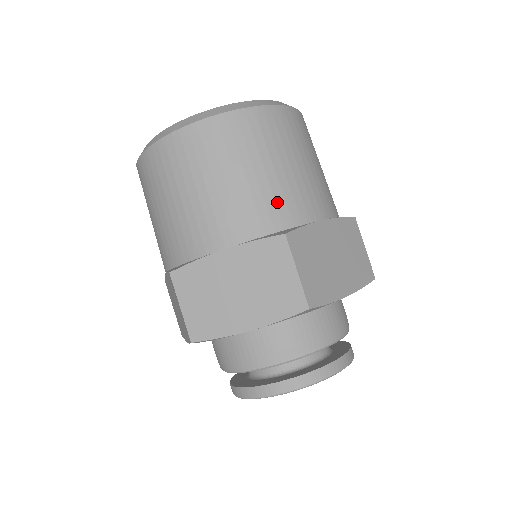
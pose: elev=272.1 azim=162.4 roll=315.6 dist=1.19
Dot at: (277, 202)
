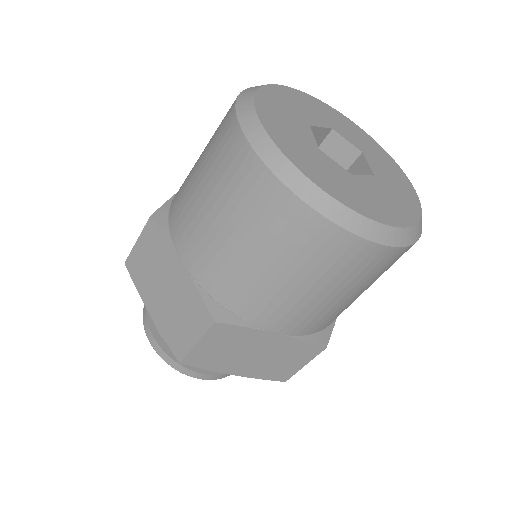
Dot at: (249, 294)
